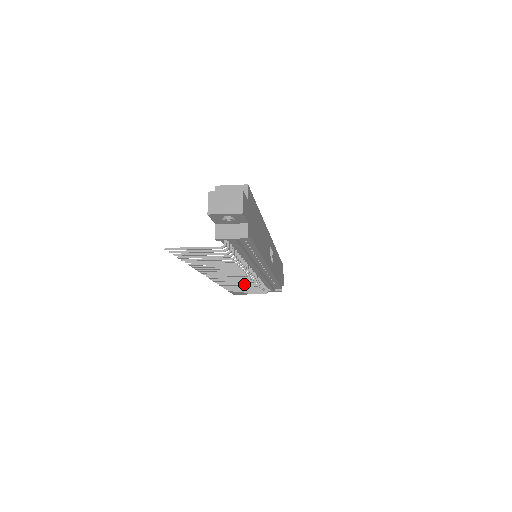
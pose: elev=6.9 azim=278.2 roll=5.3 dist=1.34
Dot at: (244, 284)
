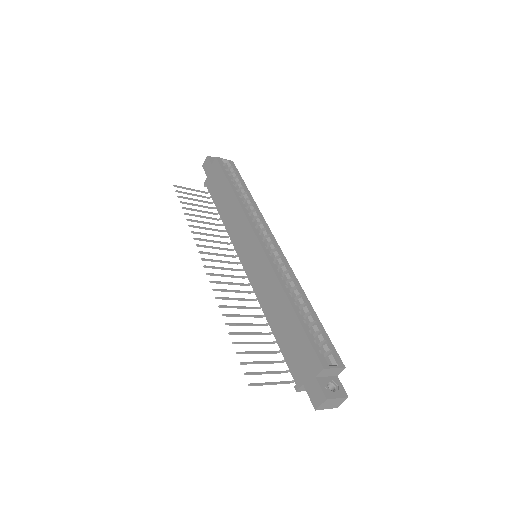
Dot at: (216, 236)
